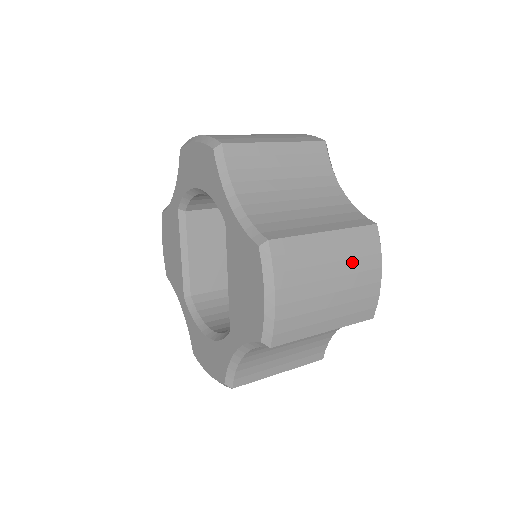
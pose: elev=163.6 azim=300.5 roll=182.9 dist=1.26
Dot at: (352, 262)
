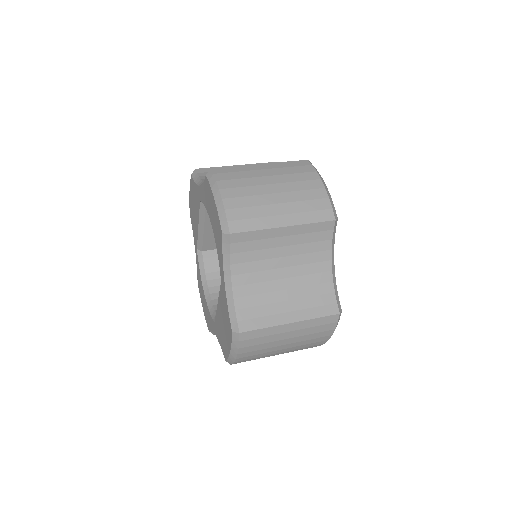
Dot at: (306, 336)
